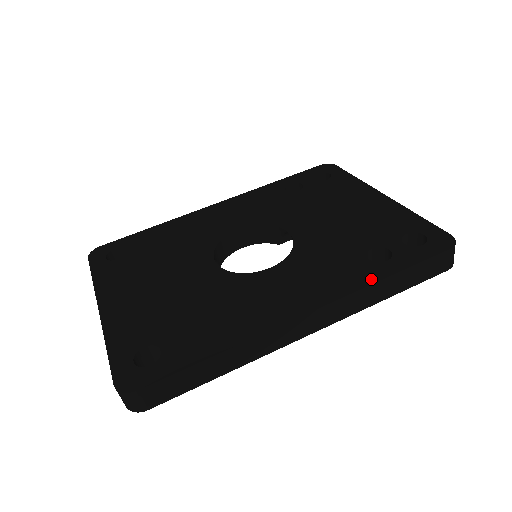
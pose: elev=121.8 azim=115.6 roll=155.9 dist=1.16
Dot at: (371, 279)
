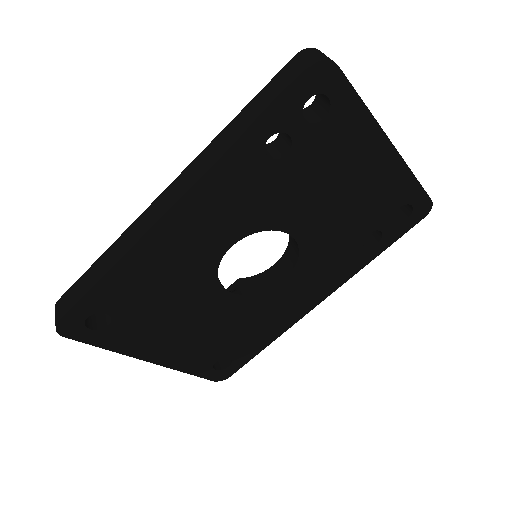
Dot at: (363, 265)
